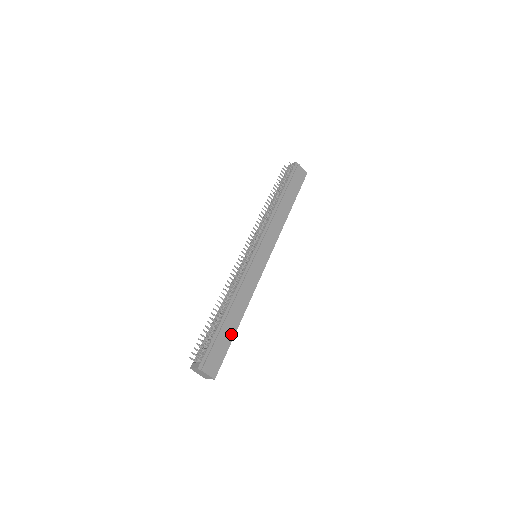
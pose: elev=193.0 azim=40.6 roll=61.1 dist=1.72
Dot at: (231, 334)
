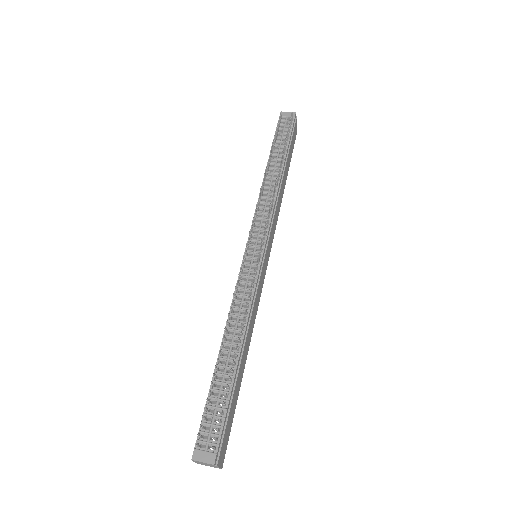
Dot at: (238, 389)
